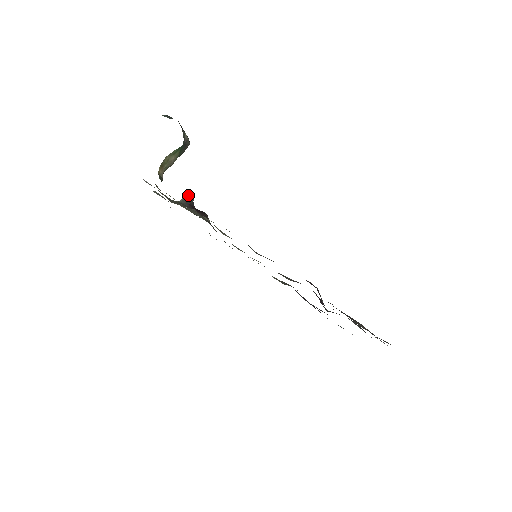
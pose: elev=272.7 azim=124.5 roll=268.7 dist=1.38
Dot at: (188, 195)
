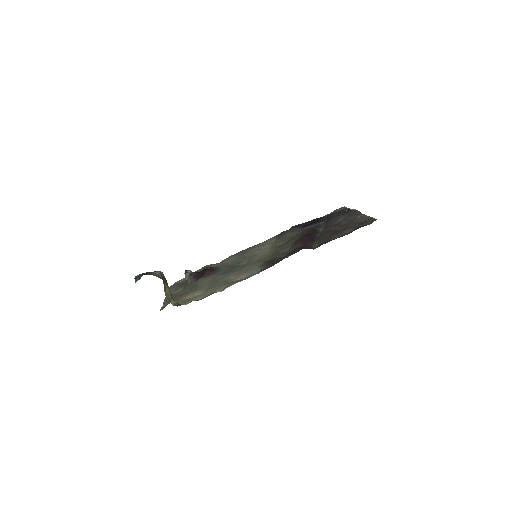
Dot at: (186, 273)
